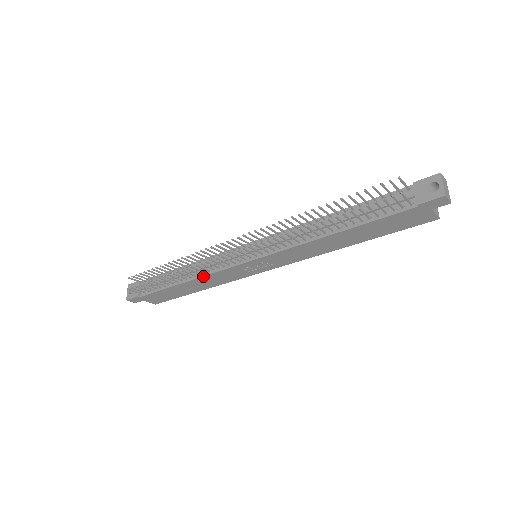
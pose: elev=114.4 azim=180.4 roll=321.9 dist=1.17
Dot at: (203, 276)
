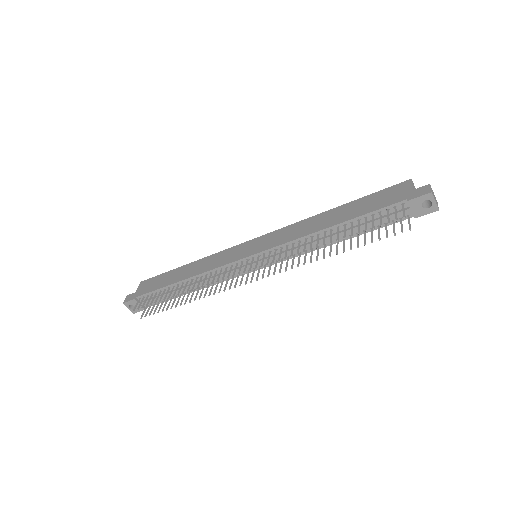
Dot at: (213, 285)
